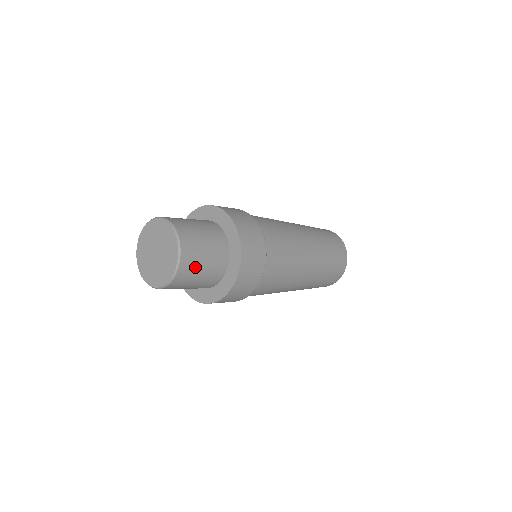
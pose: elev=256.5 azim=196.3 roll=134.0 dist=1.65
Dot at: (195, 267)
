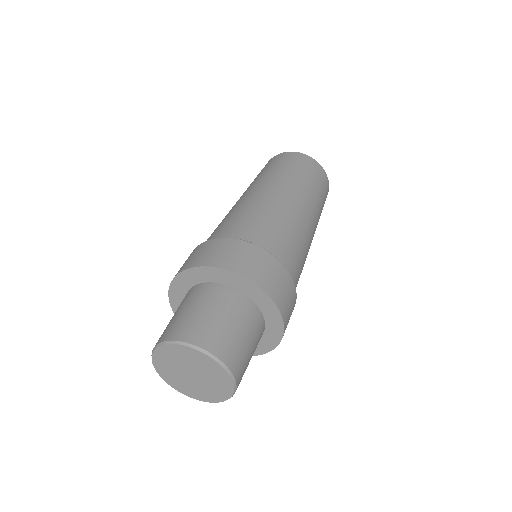
Dot at: (246, 368)
